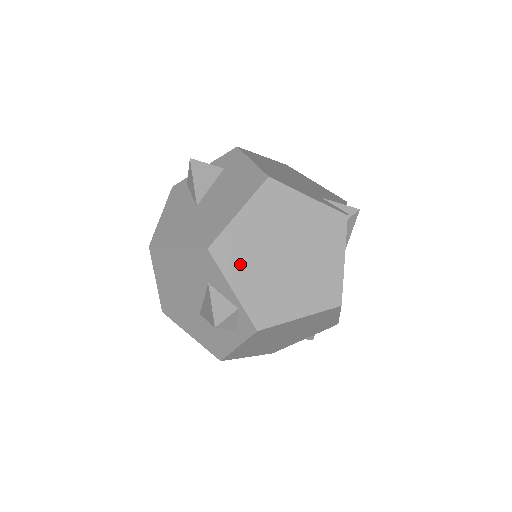
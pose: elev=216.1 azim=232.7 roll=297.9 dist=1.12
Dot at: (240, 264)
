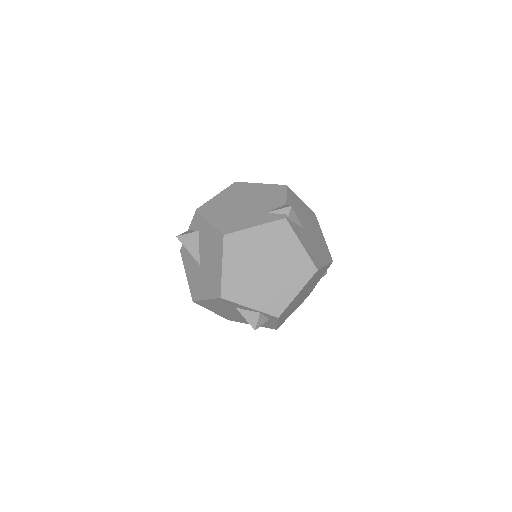
Dot at: (243, 292)
